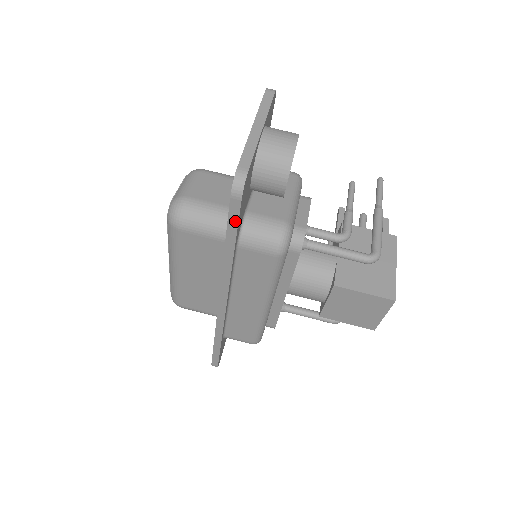
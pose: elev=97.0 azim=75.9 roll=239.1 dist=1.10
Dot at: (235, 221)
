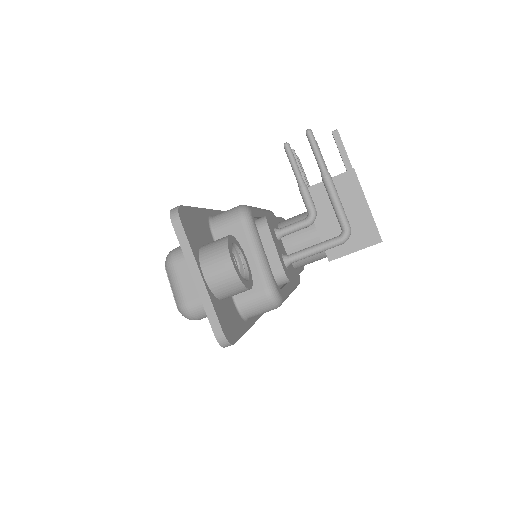
Dot at: (238, 338)
